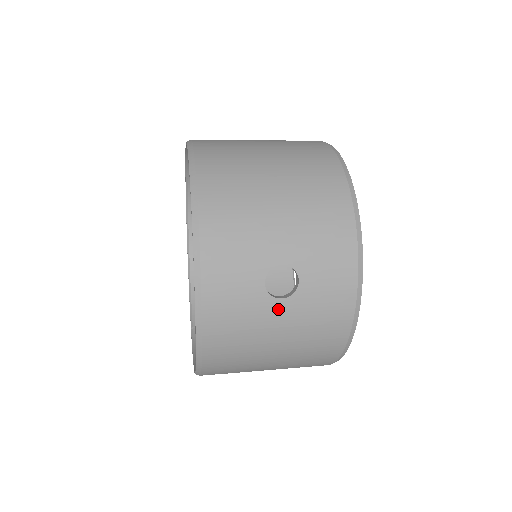
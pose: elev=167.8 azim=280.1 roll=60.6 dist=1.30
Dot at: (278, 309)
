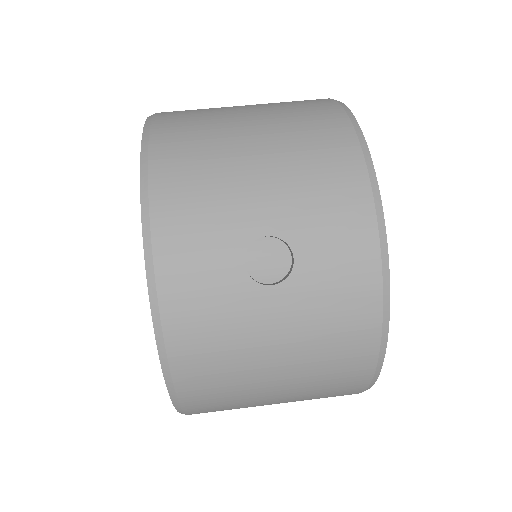
Dot at: (268, 301)
